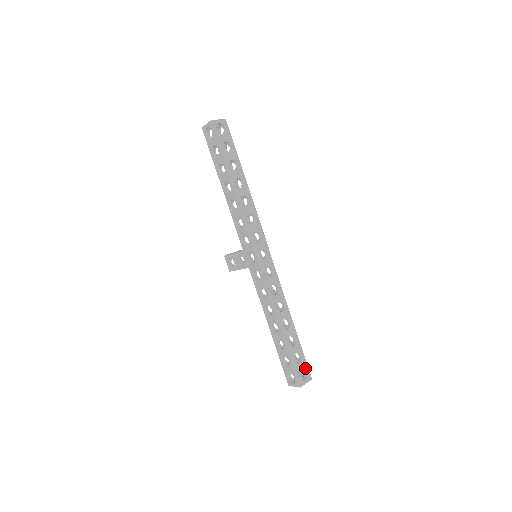
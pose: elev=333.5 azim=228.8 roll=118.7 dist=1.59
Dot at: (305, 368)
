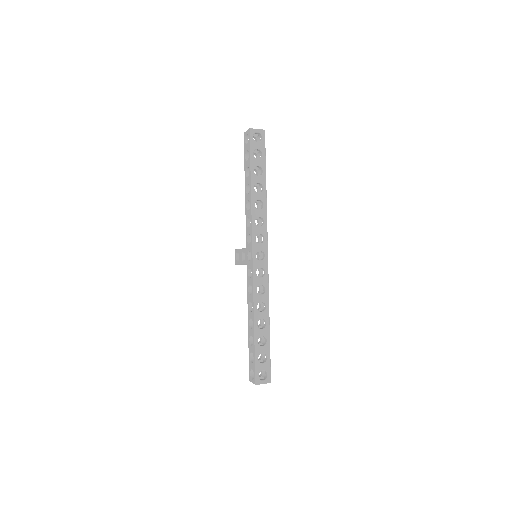
Dot at: (267, 370)
